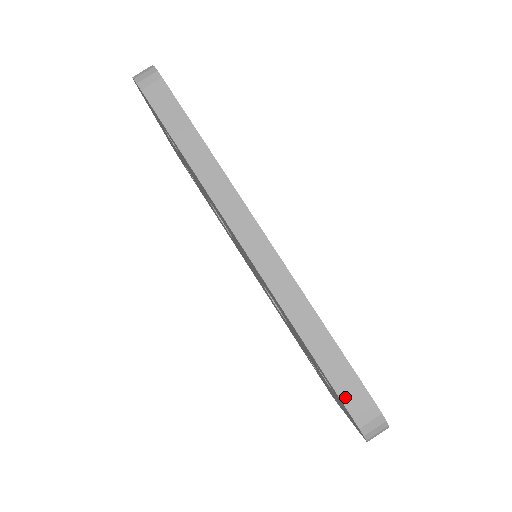
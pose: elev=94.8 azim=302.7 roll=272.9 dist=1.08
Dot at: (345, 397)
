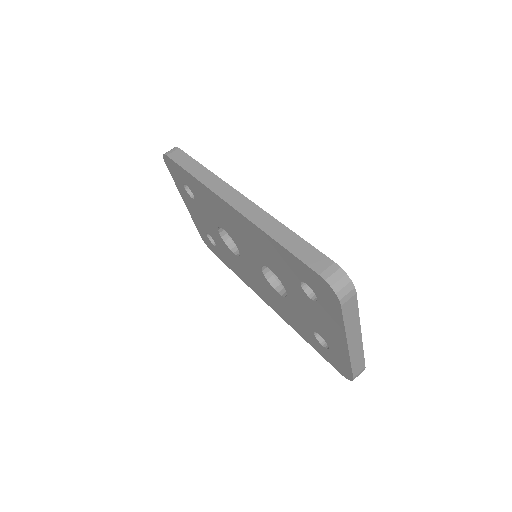
Dot at: (310, 263)
